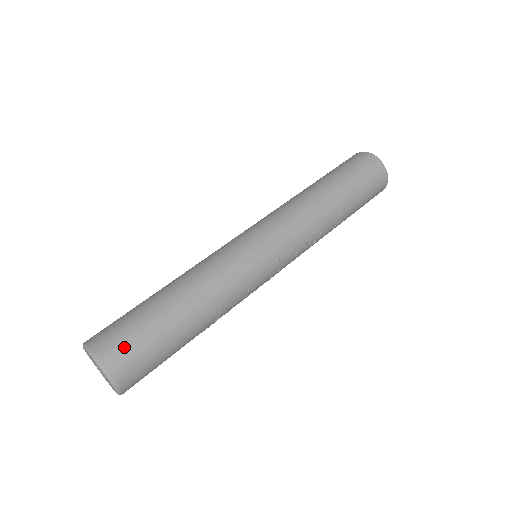
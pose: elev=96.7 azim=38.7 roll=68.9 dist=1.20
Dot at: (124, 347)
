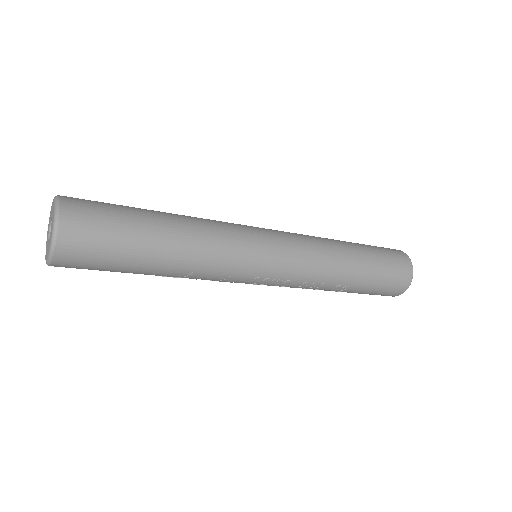
Dot at: (89, 235)
